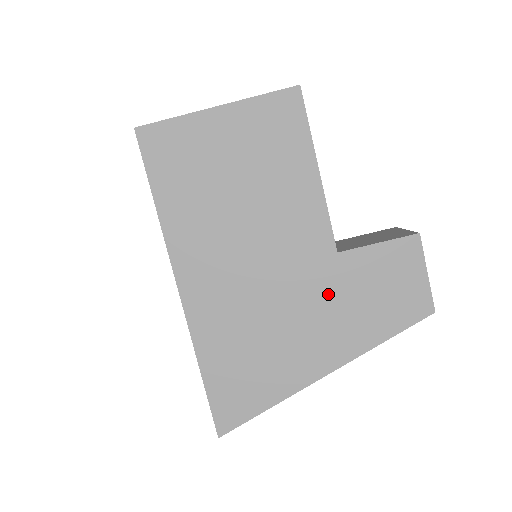
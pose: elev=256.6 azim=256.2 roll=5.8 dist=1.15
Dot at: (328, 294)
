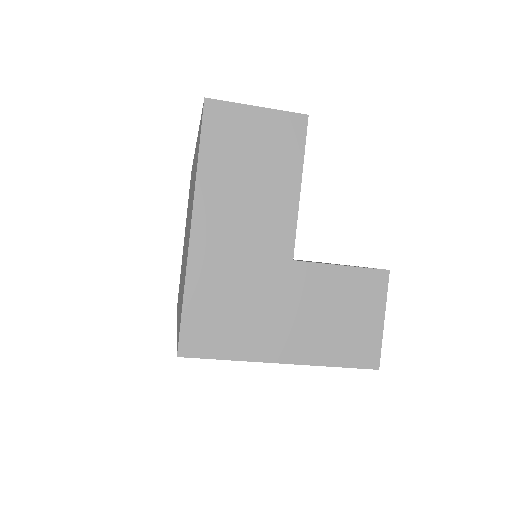
Dot at: occluded
